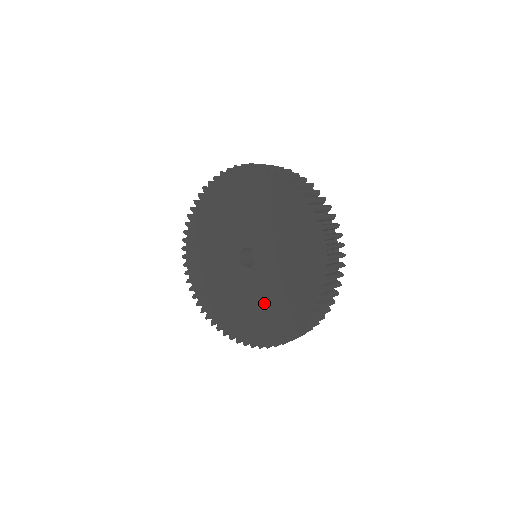
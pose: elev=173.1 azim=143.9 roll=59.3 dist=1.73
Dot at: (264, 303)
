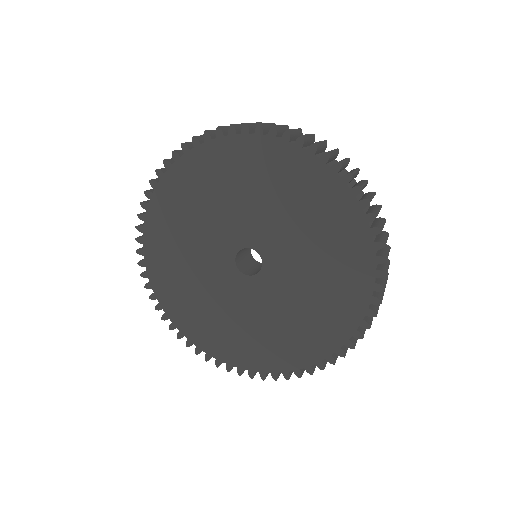
Dot at: (254, 326)
